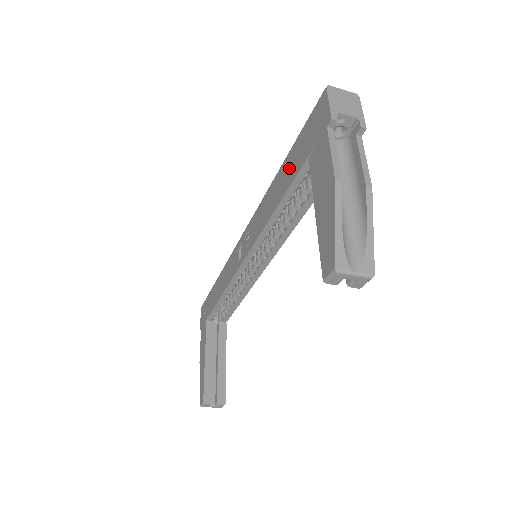
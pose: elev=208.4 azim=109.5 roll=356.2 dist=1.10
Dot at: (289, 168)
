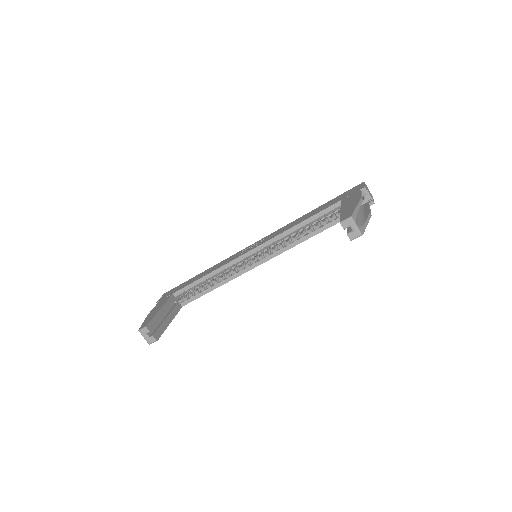
Dot at: (321, 208)
